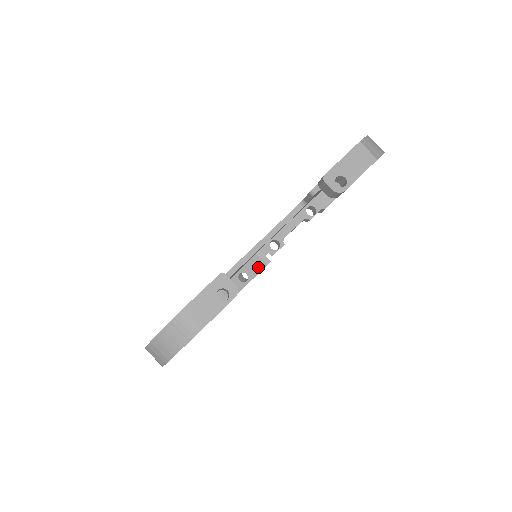
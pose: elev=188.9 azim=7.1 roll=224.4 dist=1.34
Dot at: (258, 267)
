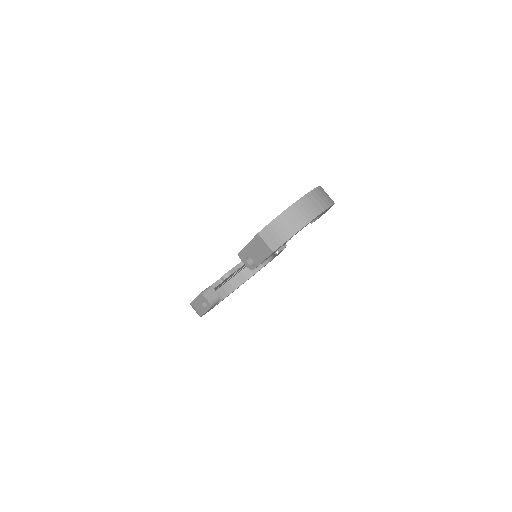
Dot at: occluded
